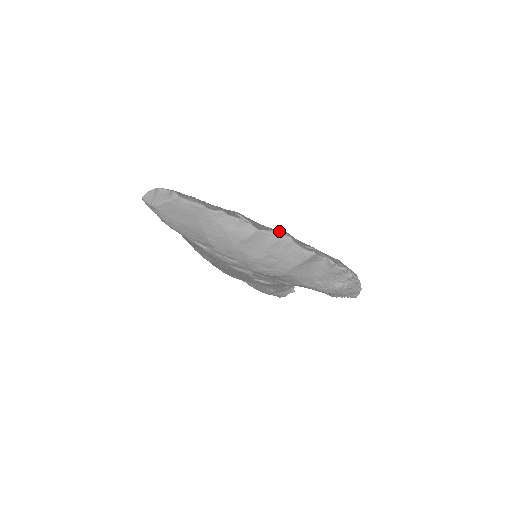
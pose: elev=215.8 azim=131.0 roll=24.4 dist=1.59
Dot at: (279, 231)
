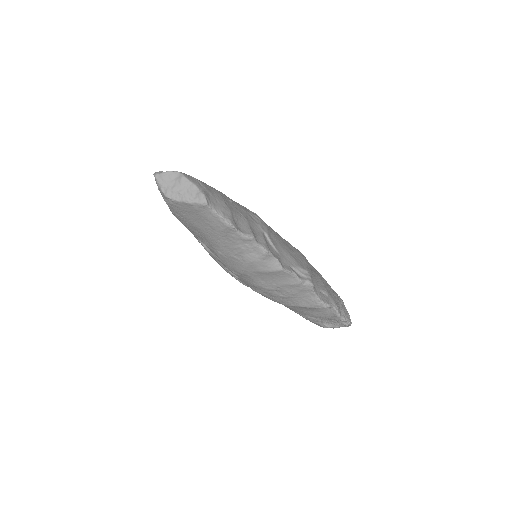
Dot at: (303, 270)
